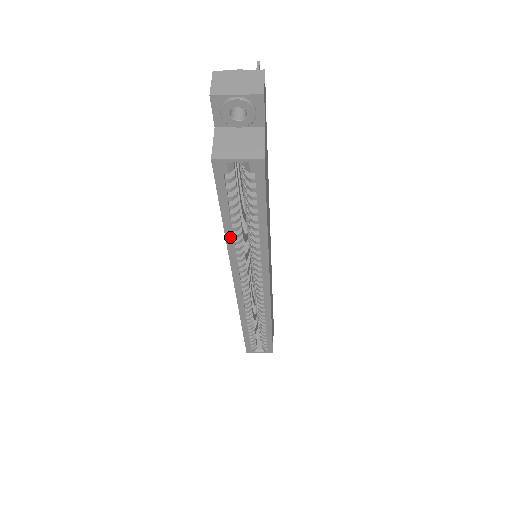
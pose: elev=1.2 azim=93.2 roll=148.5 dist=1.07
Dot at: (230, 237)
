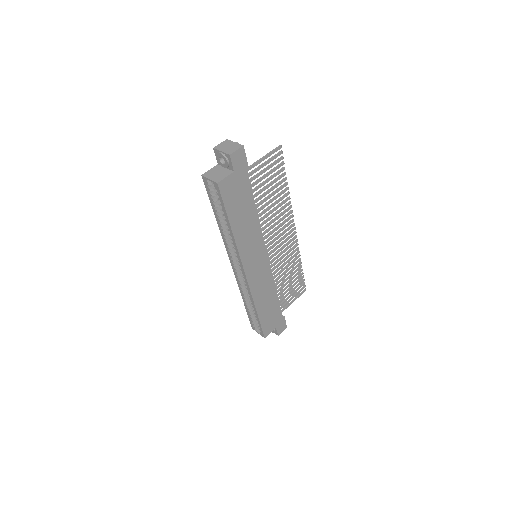
Dot at: (219, 225)
